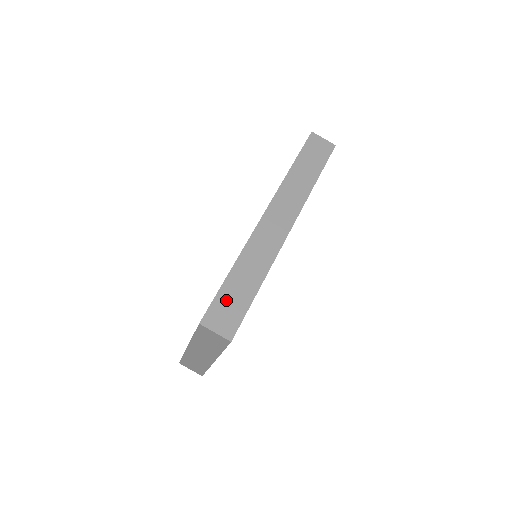
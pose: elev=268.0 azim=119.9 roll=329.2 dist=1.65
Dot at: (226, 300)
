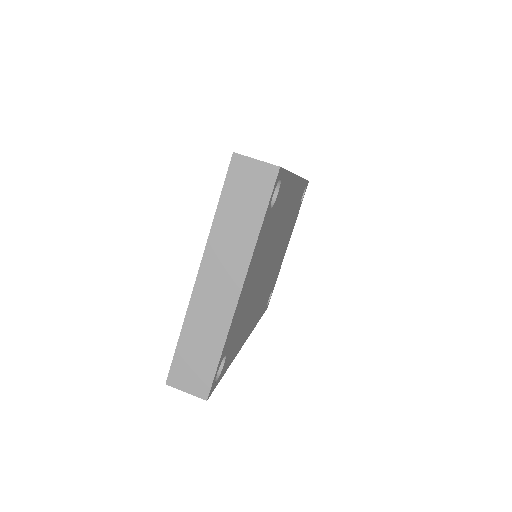
Dot at: occluded
